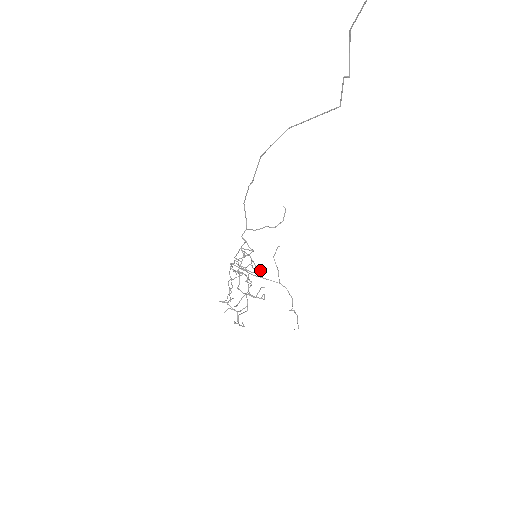
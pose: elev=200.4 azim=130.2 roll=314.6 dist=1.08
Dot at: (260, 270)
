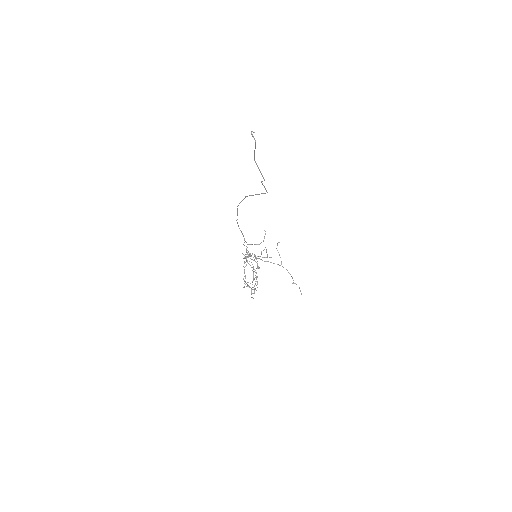
Dot at: (255, 270)
